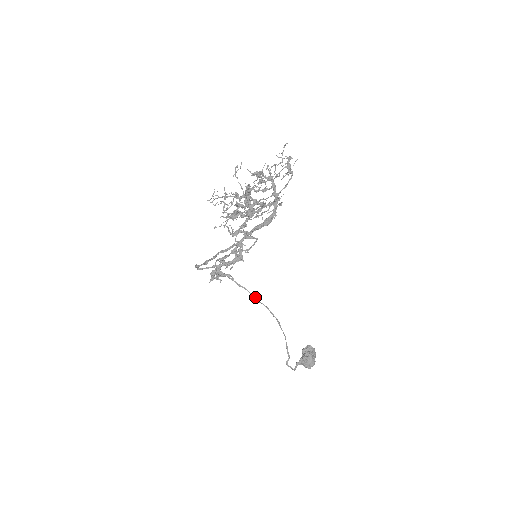
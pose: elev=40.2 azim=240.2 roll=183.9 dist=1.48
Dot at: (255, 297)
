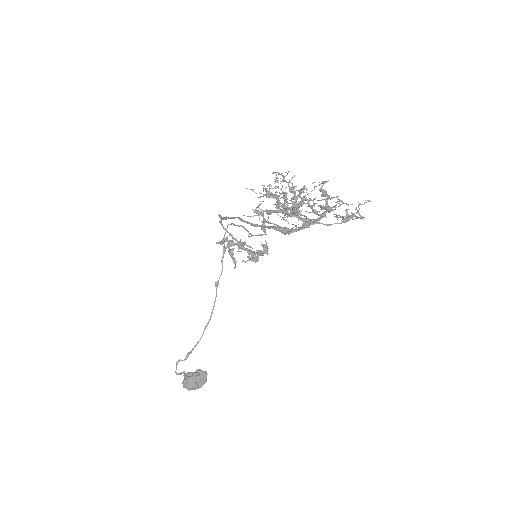
Dot at: occluded
